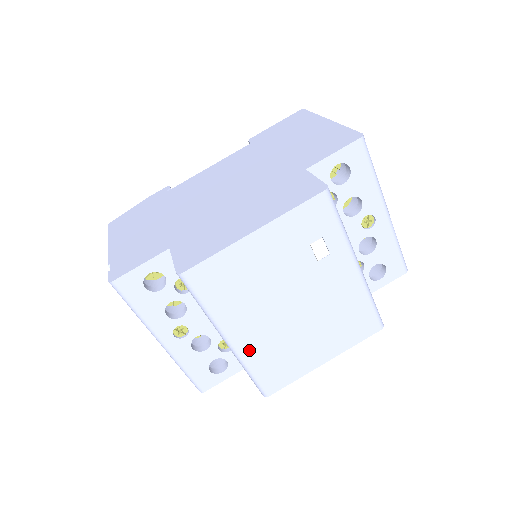
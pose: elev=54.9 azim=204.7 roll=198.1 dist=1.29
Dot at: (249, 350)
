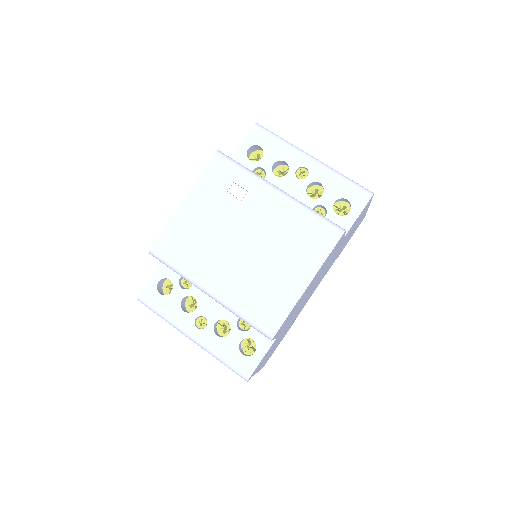
Dot at: (229, 295)
